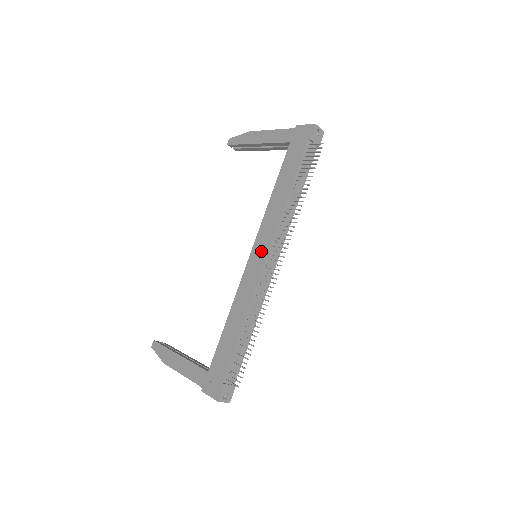
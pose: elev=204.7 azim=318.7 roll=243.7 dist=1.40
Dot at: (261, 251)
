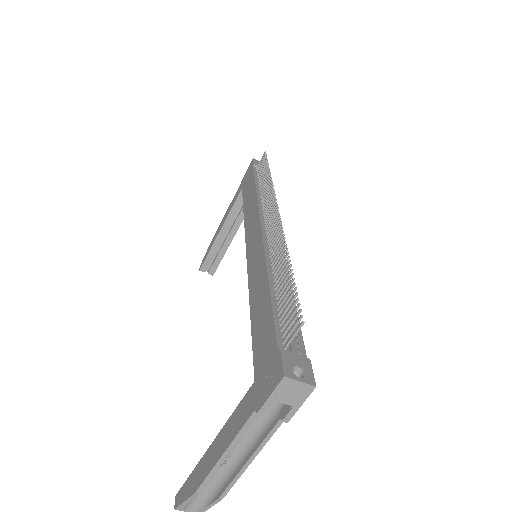
Dot at: (254, 235)
